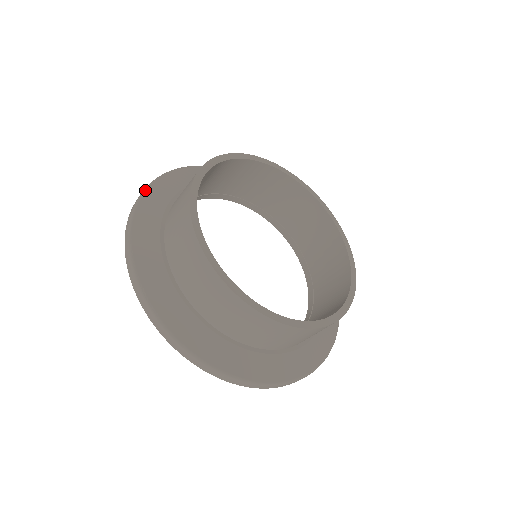
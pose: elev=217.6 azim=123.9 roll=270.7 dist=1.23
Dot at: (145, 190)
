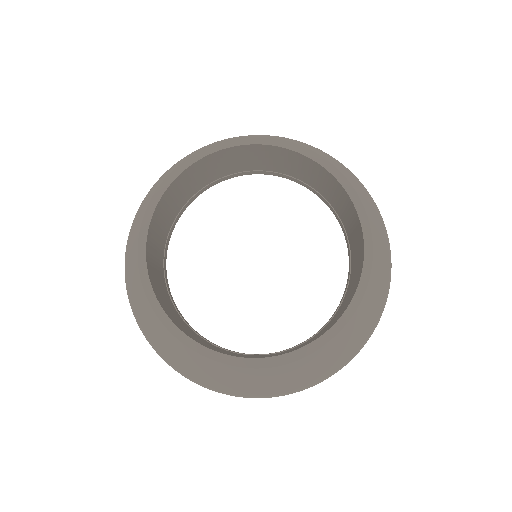
Dot at: (134, 221)
